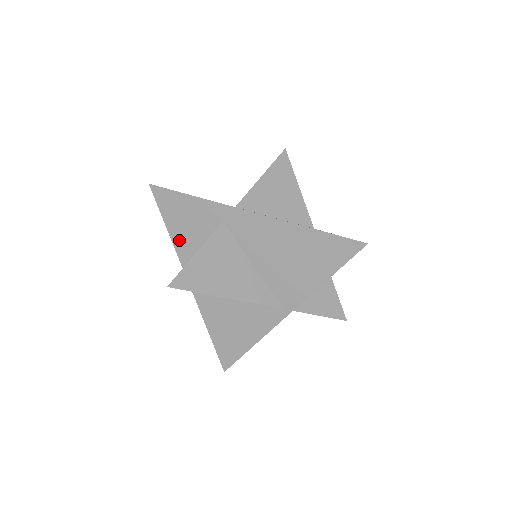
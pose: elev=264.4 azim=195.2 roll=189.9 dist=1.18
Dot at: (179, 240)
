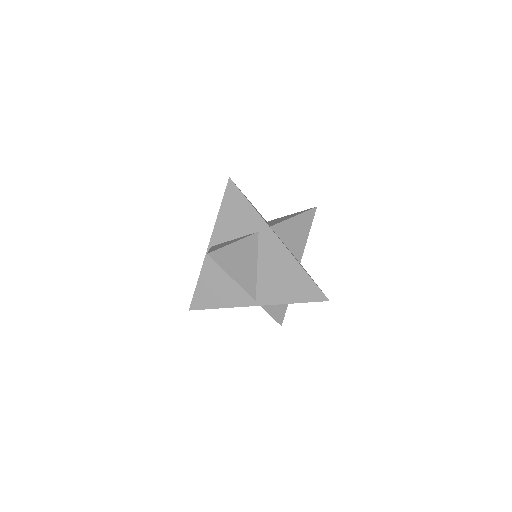
Dot at: (222, 221)
